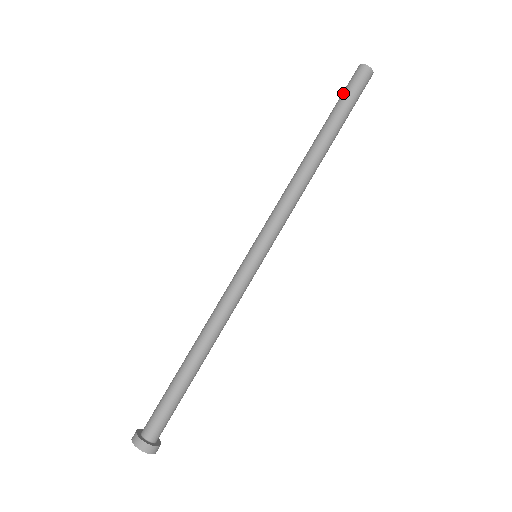
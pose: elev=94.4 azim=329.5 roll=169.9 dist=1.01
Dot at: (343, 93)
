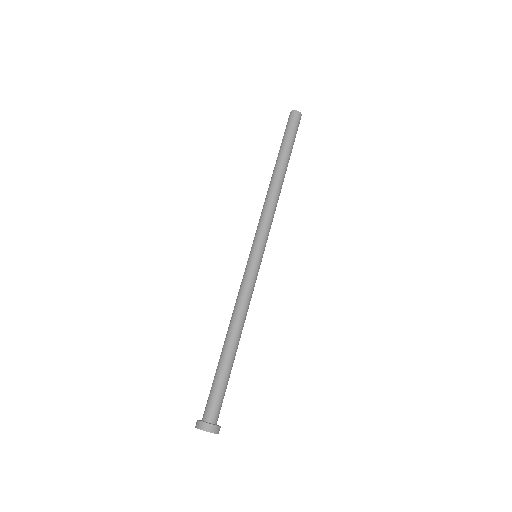
Dot at: (284, 133)
